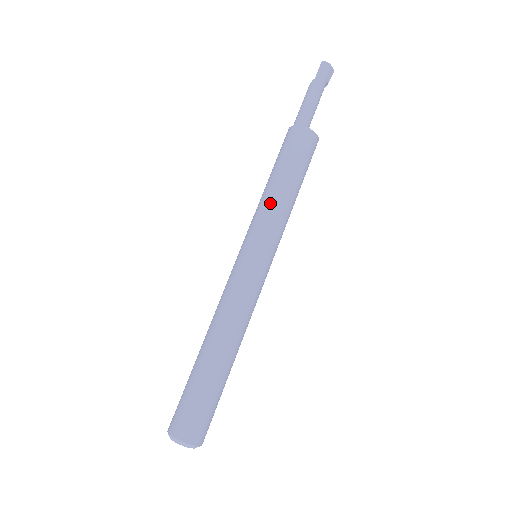
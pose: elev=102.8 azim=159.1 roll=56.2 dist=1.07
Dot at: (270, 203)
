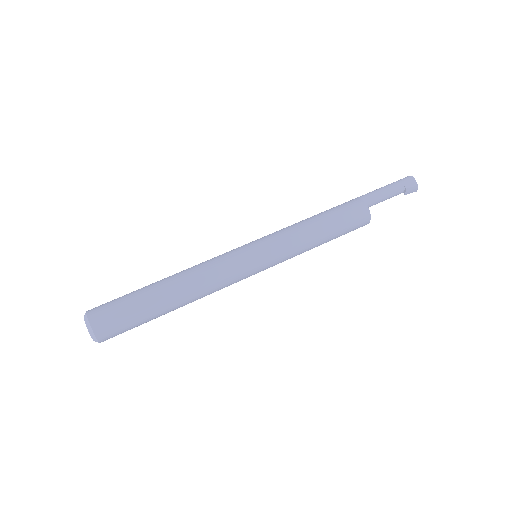
Dot at: (291, 225)
